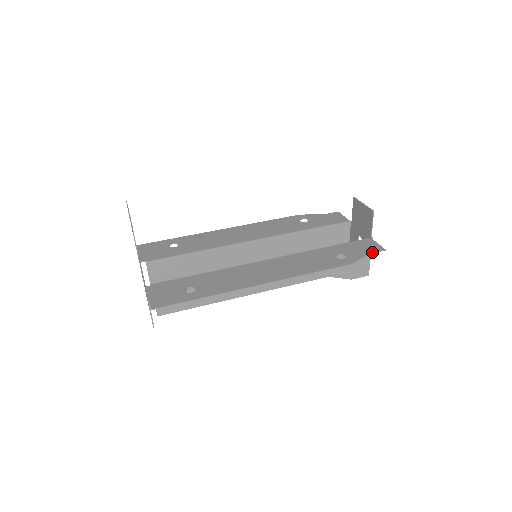
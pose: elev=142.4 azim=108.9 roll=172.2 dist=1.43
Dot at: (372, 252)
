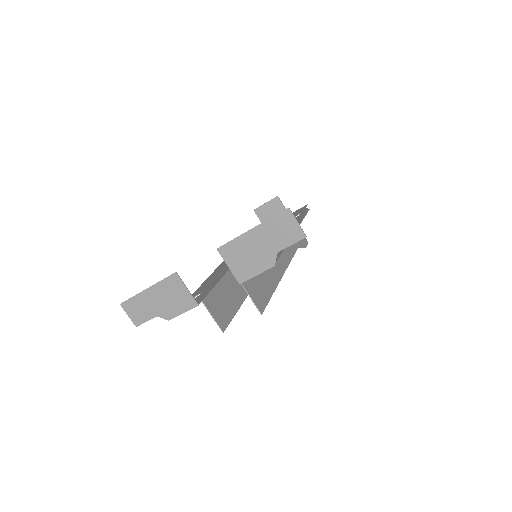
Dot at: (305, 207)
